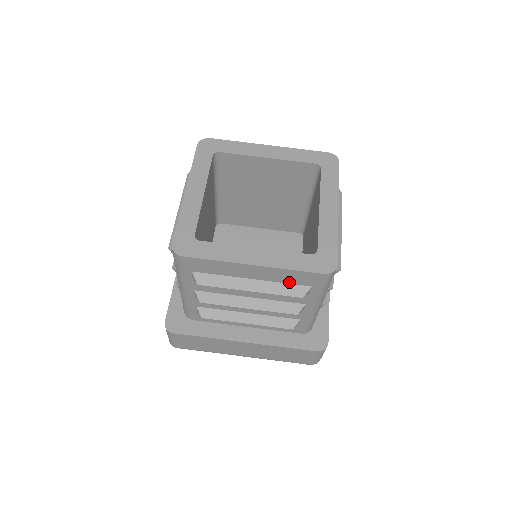
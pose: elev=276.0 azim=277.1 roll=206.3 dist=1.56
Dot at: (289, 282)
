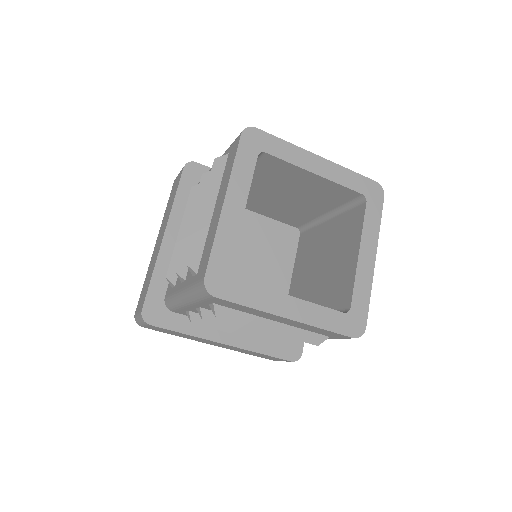
Dot at: (311, 330)
